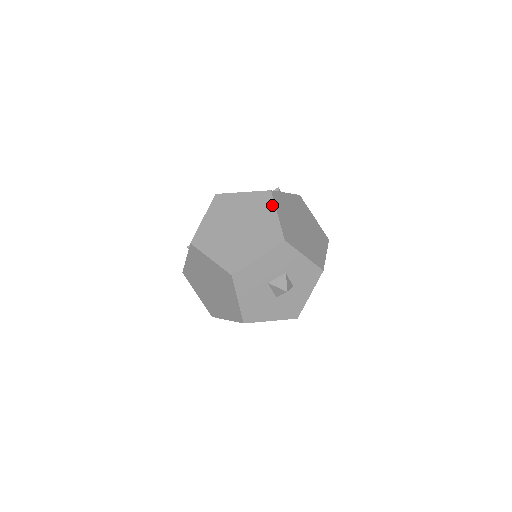
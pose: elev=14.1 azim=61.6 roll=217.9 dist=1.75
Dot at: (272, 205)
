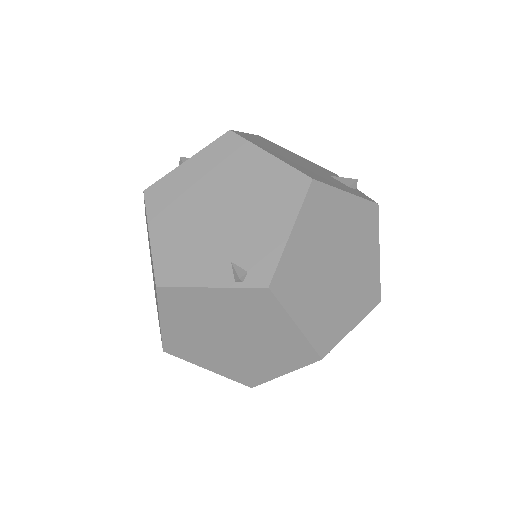
Dot at: (377, 234)
